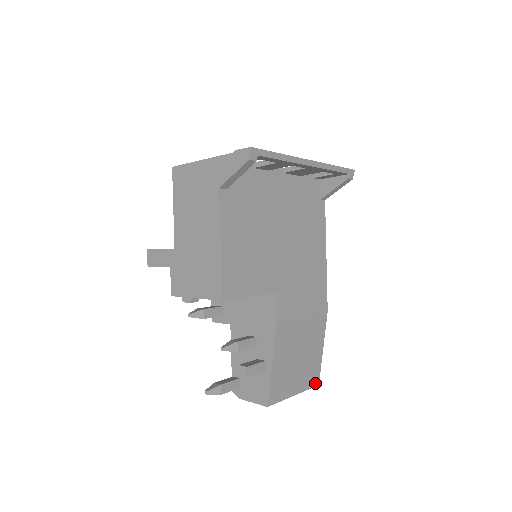
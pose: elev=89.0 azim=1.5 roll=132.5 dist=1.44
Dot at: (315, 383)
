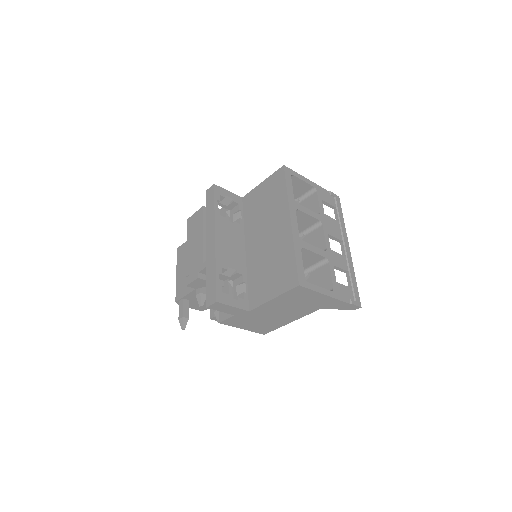
Dot at: occluded
